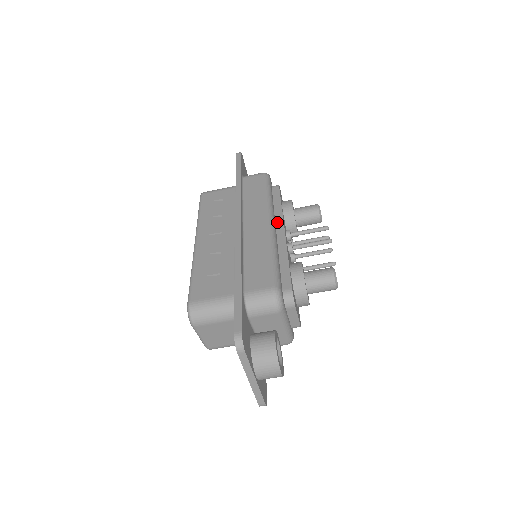
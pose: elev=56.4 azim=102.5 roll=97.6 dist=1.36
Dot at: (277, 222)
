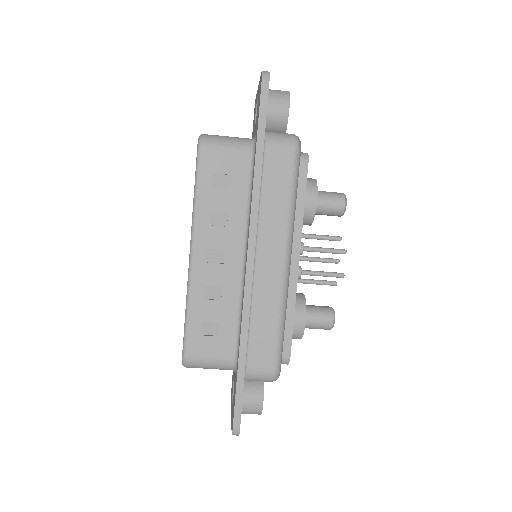
Dot at: (293, 243)
